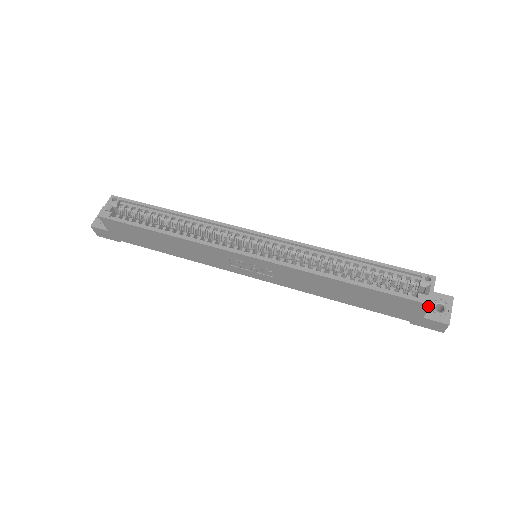
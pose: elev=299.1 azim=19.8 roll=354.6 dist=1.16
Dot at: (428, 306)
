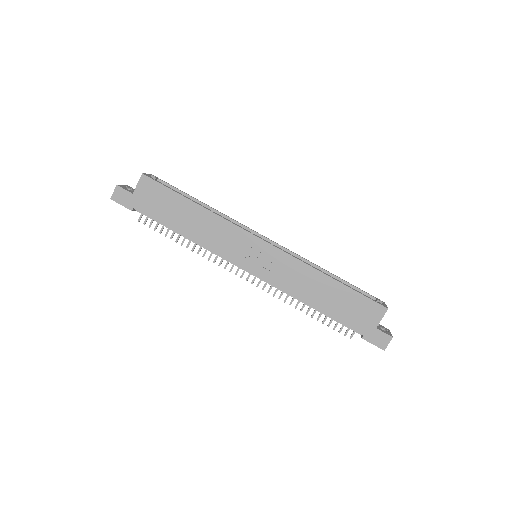
Dot at: (386, 310)
